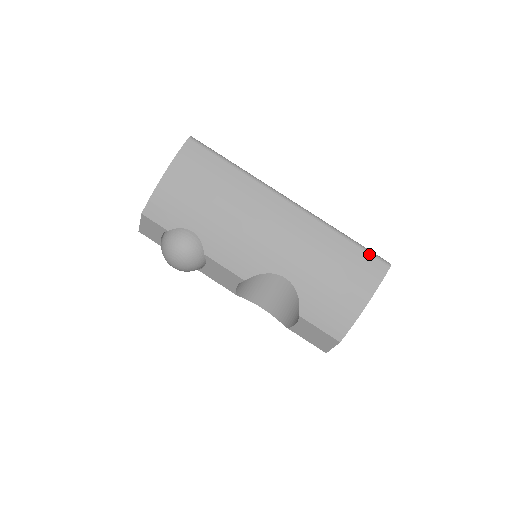
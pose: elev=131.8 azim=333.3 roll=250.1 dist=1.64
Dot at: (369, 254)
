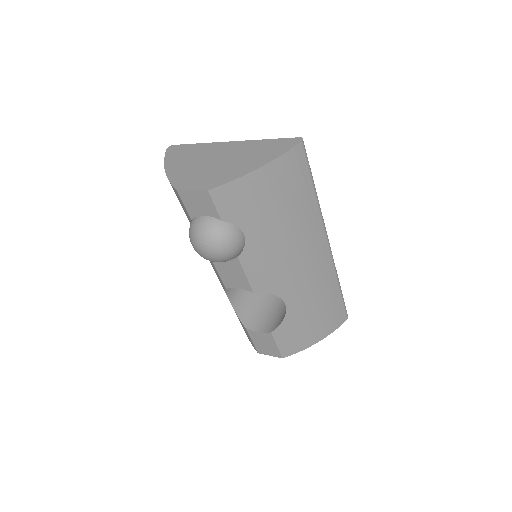
Dot at: (344, 306)
